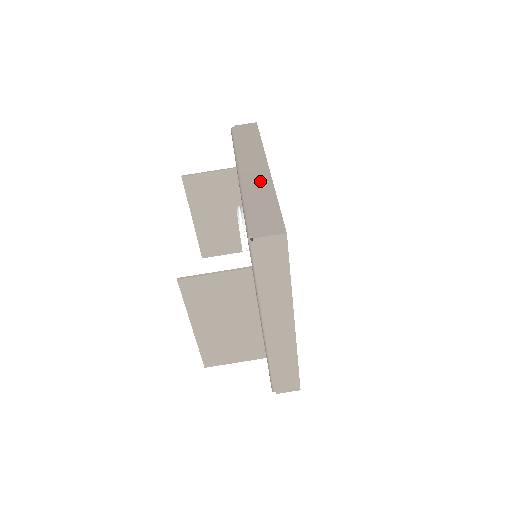
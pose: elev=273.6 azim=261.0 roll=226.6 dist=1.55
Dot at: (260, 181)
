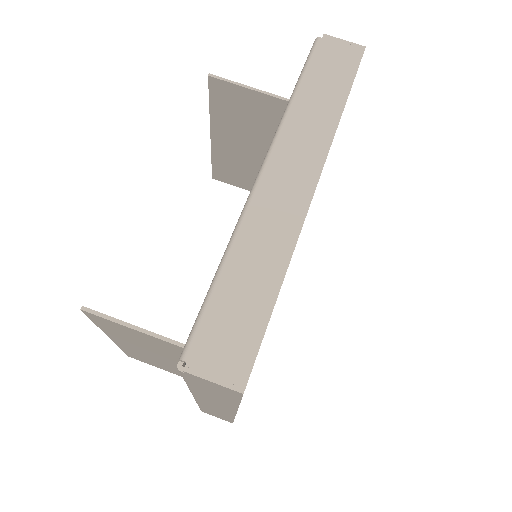
Dot at: (281, 218)
